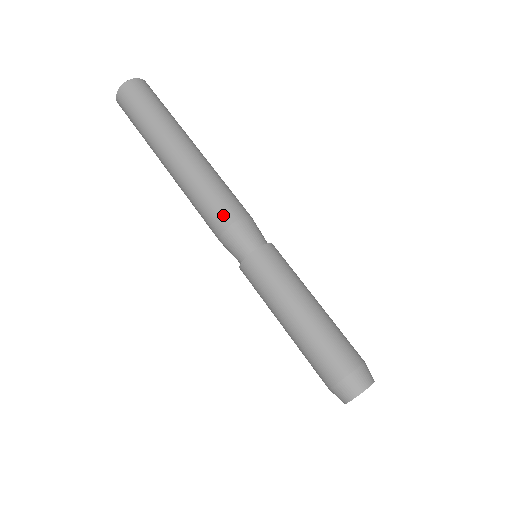
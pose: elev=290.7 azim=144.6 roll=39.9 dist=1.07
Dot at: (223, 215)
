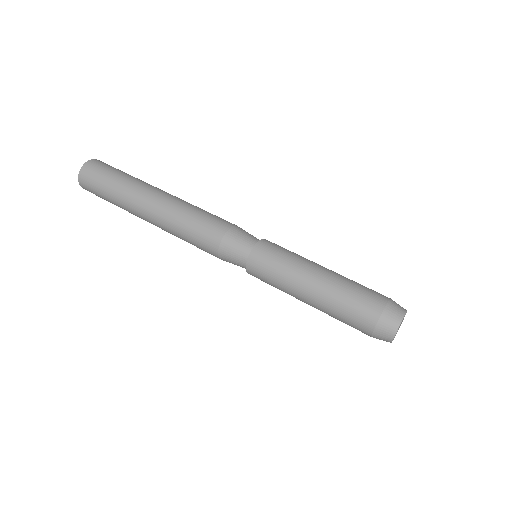
Dot at: (223, 221)
